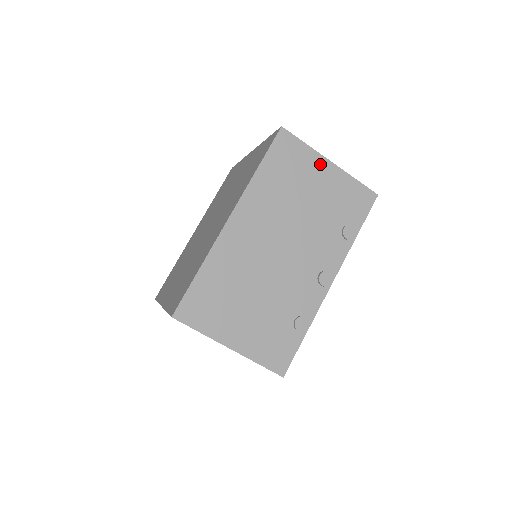
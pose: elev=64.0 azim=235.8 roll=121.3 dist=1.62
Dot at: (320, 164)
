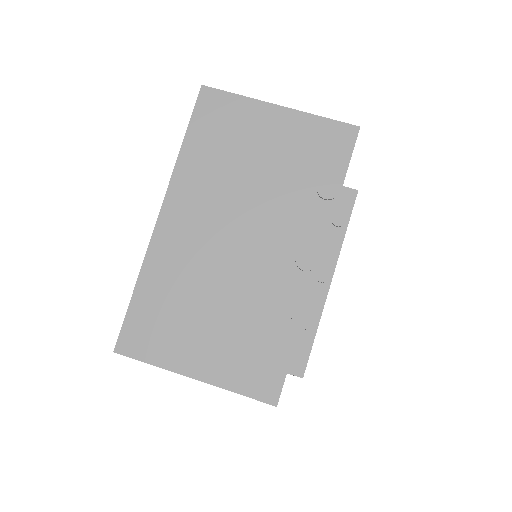
Dot at: (264, 113)
